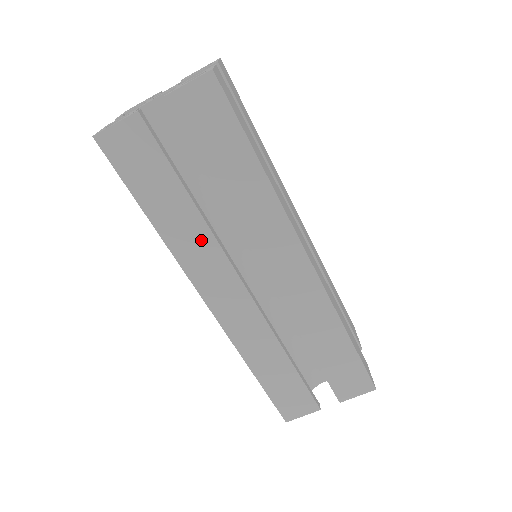
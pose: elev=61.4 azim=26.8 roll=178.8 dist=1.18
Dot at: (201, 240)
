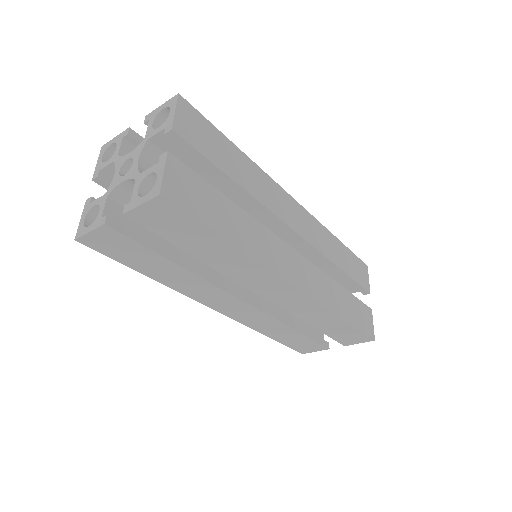
Dot at: (196, 283)
